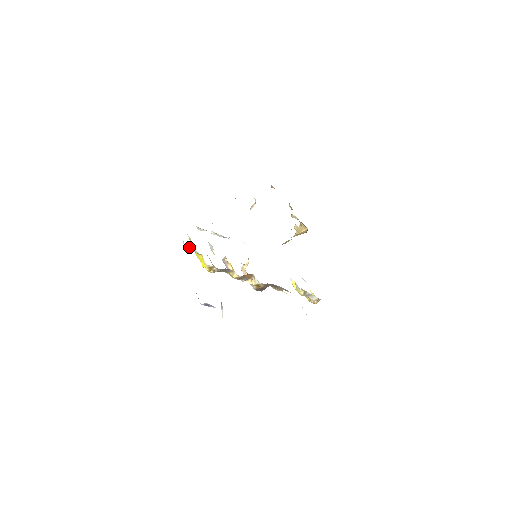
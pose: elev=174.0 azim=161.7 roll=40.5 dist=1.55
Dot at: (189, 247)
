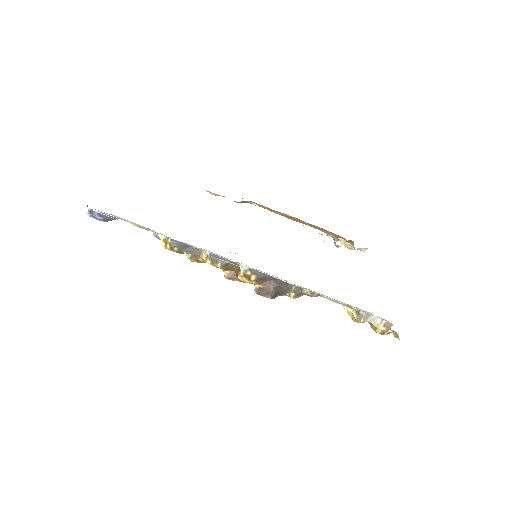
Dot at: (157, 235)
